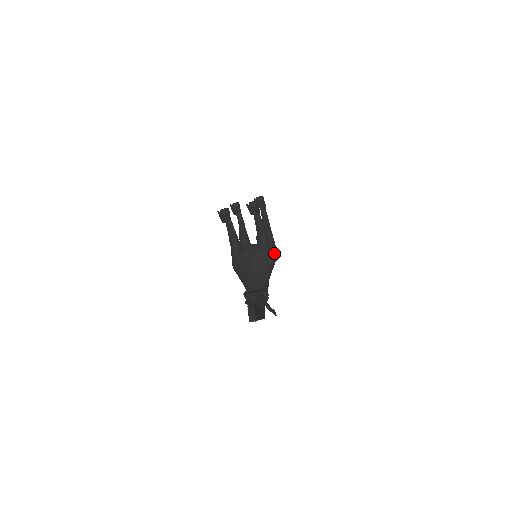
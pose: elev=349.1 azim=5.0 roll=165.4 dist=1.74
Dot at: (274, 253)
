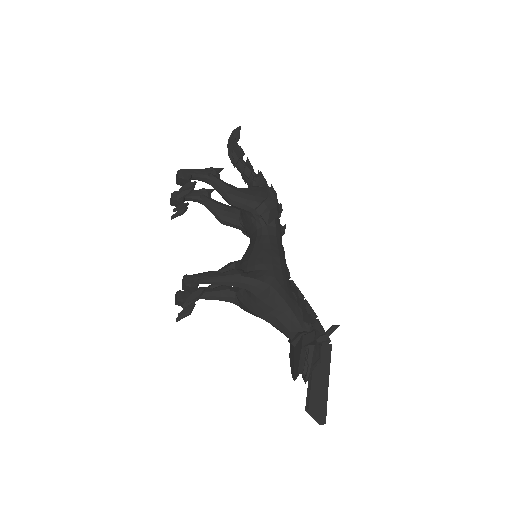
Dot at: (266, 218)
